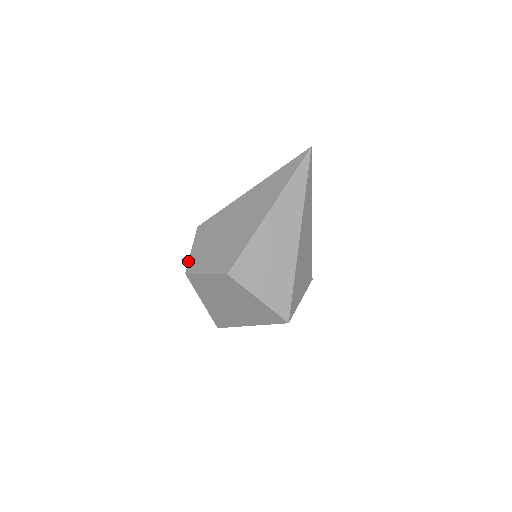
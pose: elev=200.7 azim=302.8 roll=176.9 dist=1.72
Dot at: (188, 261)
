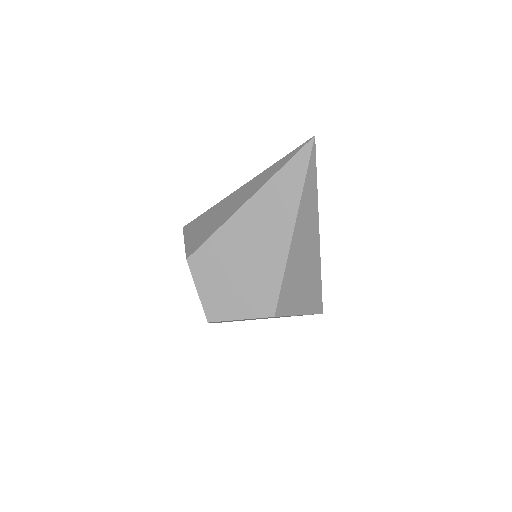
Dot at: occluded
